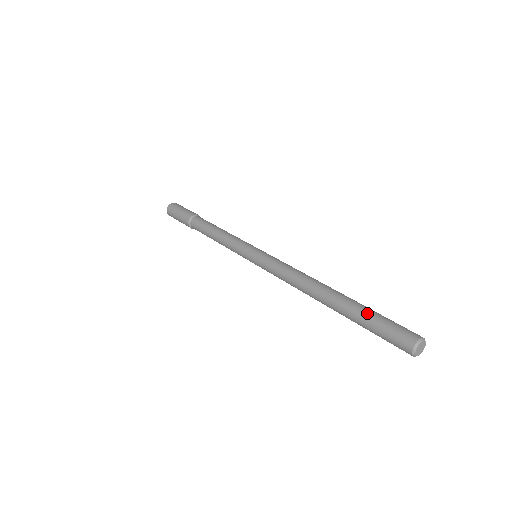
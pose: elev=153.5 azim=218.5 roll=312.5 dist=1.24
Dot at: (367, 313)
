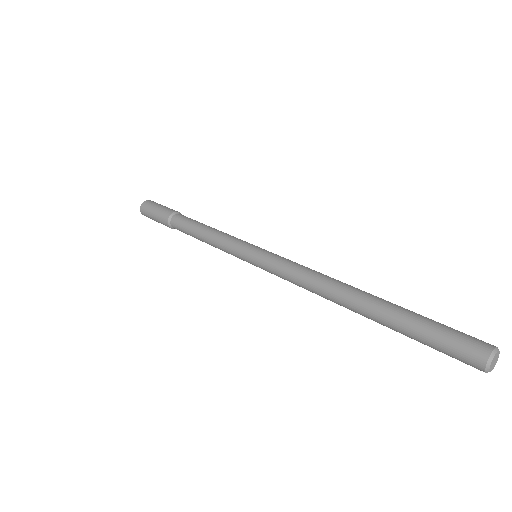
Dot at: (417, 316)
